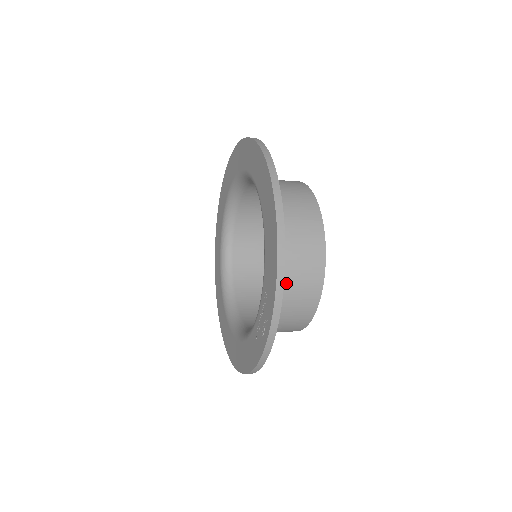
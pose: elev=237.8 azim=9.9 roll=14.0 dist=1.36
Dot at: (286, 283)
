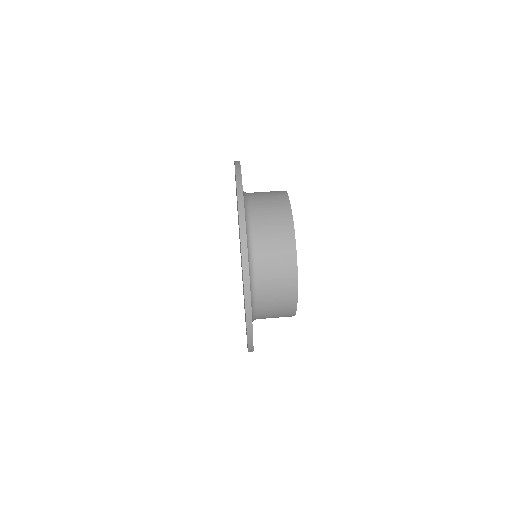
Dot at: (266, 301)
